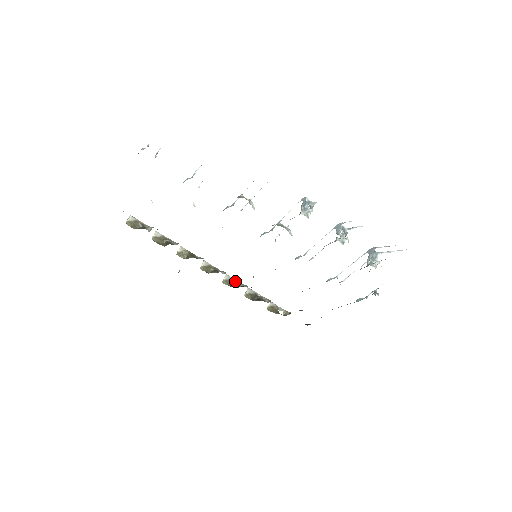
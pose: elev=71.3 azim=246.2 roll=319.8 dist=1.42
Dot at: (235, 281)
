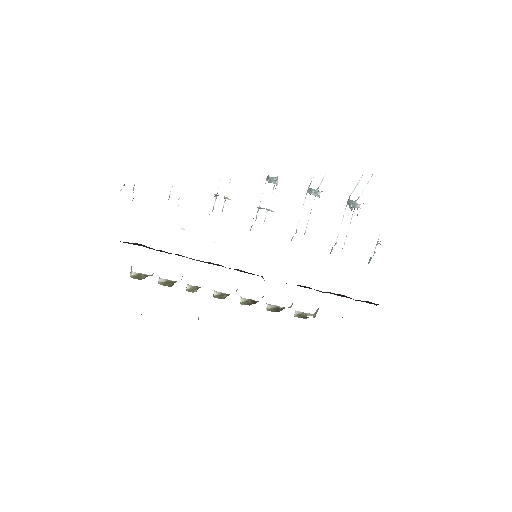
Dot at: (252, 300)
